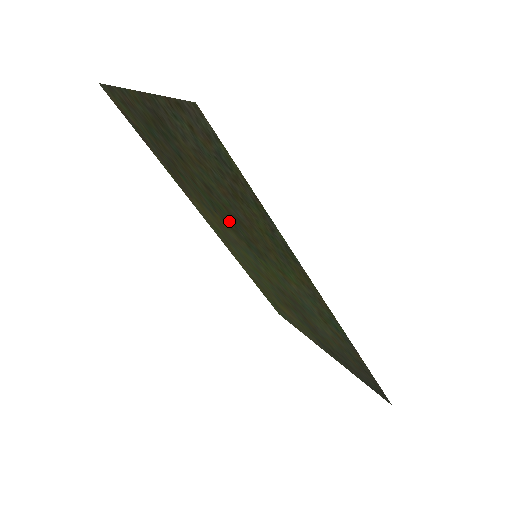
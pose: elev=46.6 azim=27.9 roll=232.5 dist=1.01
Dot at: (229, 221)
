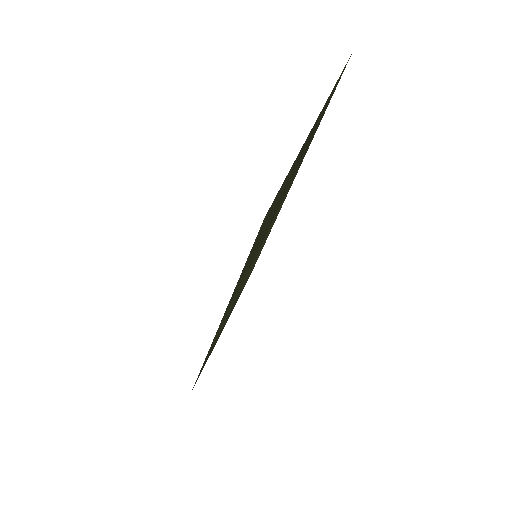
Dot at: occluded
